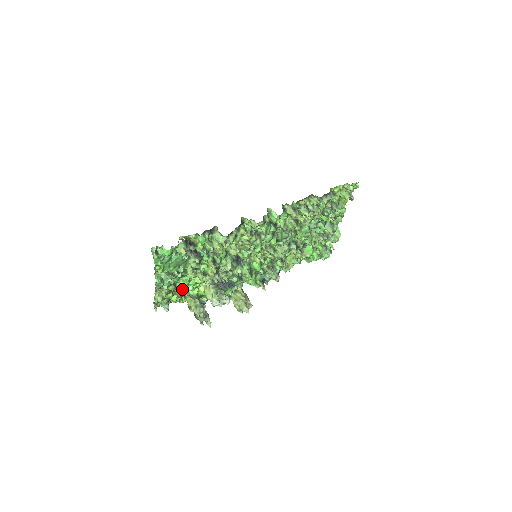
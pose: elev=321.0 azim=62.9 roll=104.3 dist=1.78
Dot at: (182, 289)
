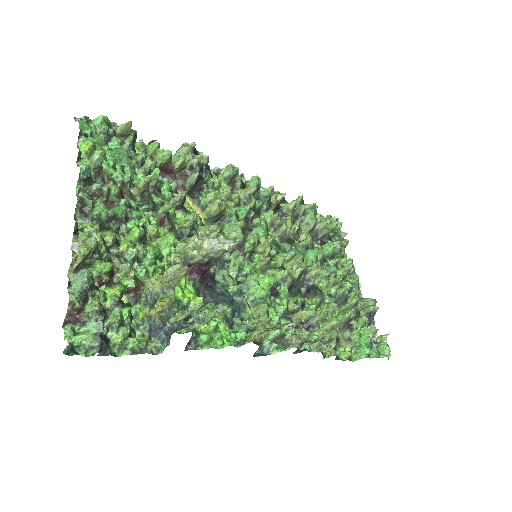
Dot at: (132, 249)
